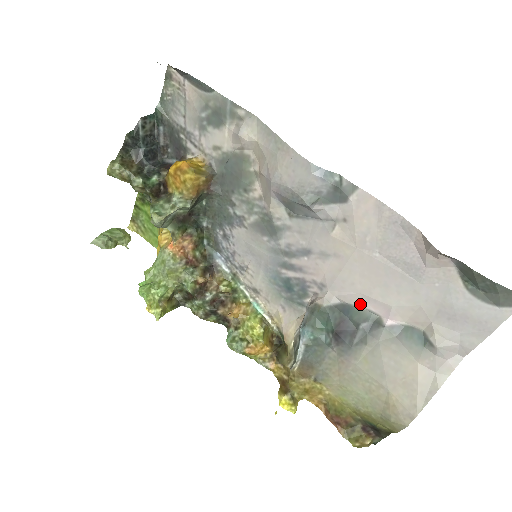
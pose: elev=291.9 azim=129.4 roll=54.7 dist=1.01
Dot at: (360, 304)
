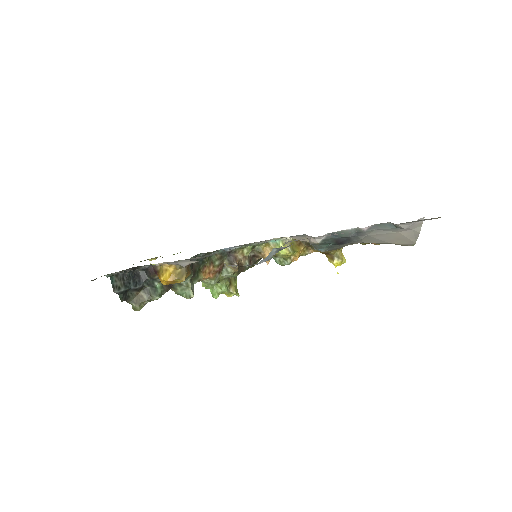
Dot at: (340, 231)
